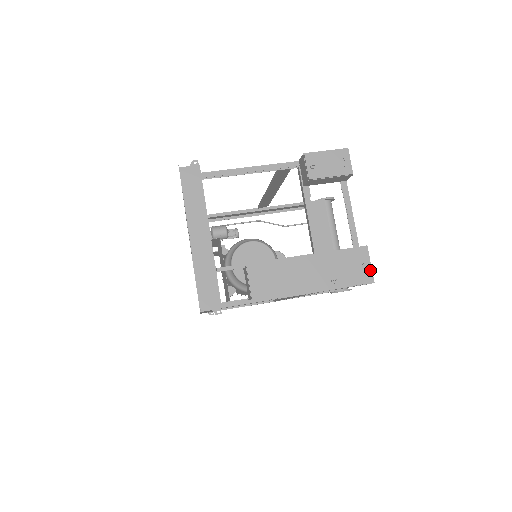
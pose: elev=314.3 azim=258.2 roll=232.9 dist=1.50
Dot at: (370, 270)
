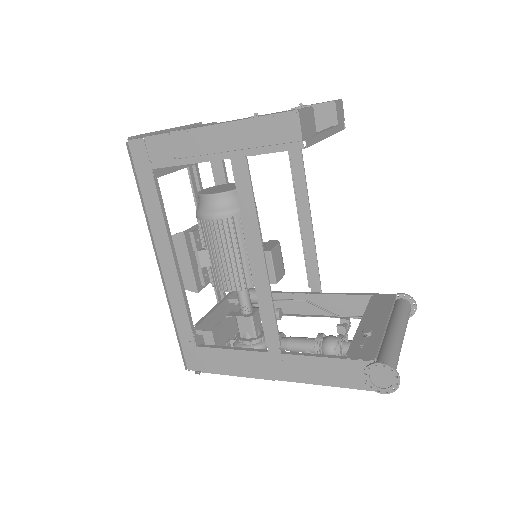
Dot at: (301, 109)
